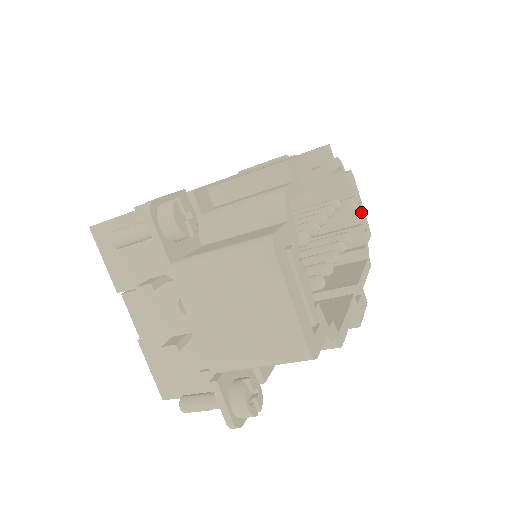
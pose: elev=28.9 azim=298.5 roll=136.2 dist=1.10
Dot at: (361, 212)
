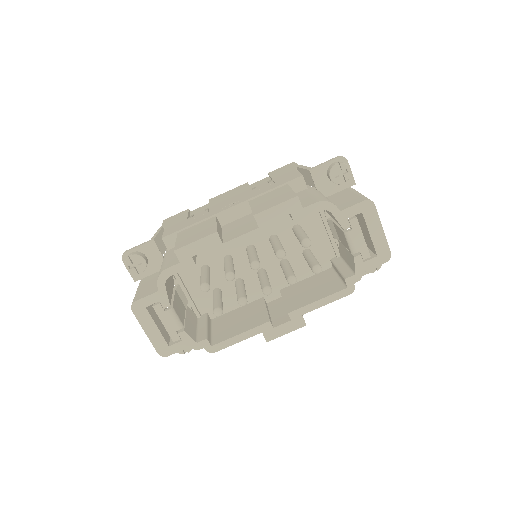
Dot at: (372, 241)
